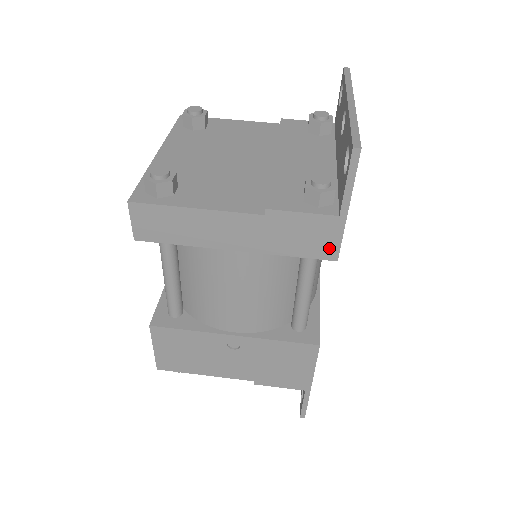
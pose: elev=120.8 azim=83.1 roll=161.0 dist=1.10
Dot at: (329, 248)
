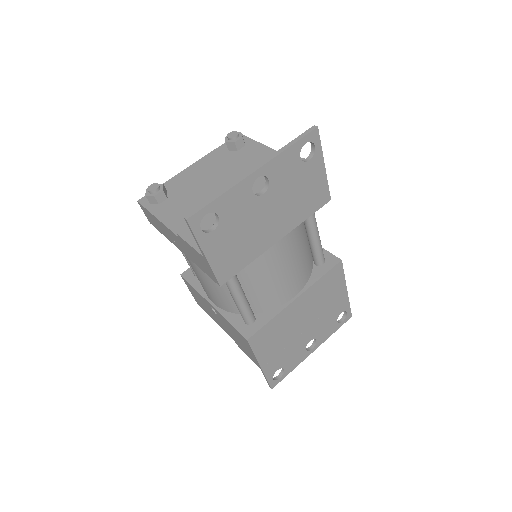
Dot at: (212, 275)
